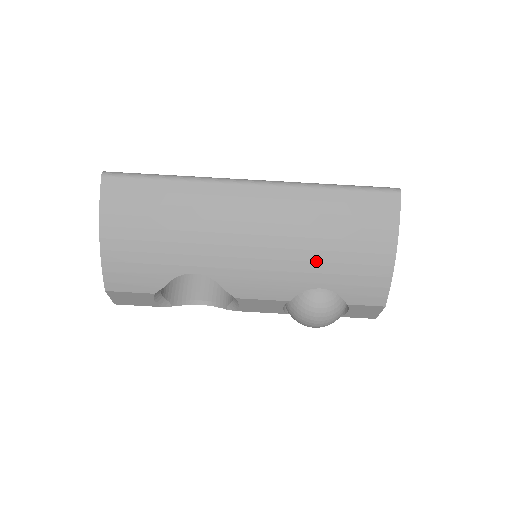
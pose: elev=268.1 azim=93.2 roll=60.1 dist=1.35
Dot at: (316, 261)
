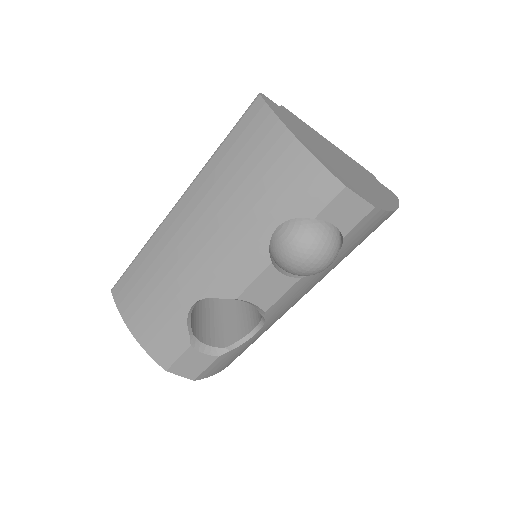
Dot at: (249, 210)
